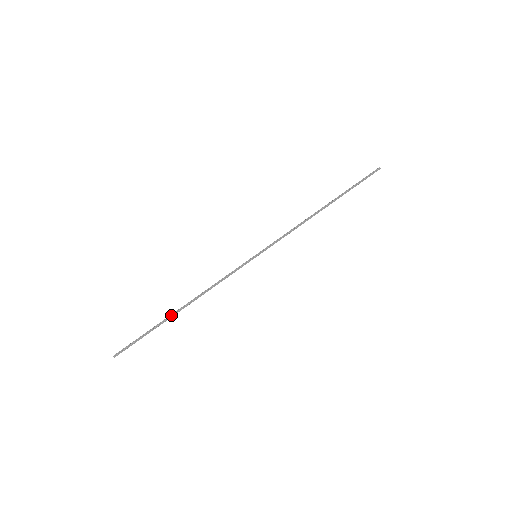
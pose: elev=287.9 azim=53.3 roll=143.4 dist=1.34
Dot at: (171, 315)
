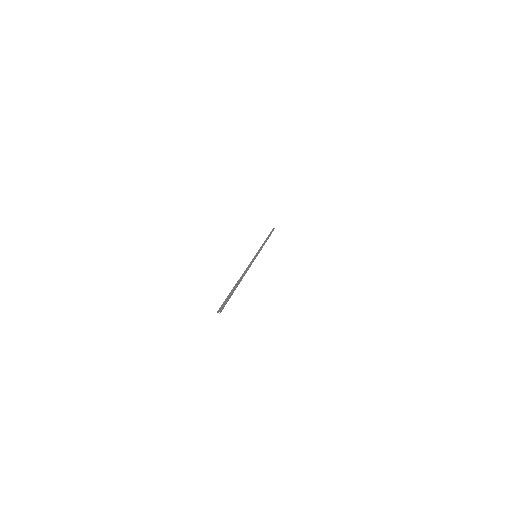
Dot at: (235, 284)
